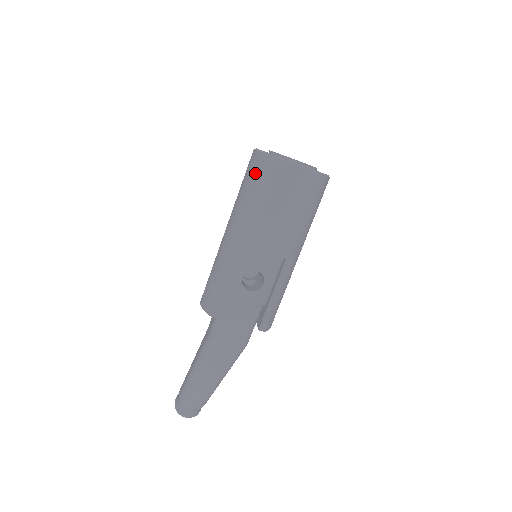
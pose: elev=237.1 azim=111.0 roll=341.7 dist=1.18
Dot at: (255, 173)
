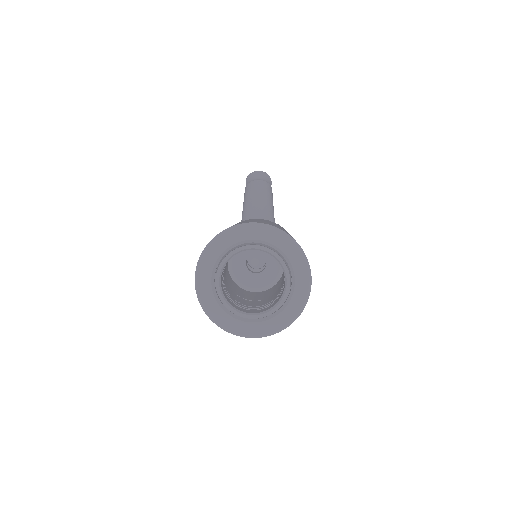
Dot at: occluded
